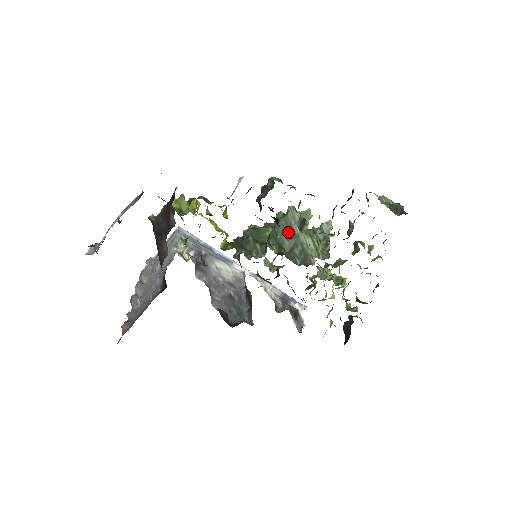
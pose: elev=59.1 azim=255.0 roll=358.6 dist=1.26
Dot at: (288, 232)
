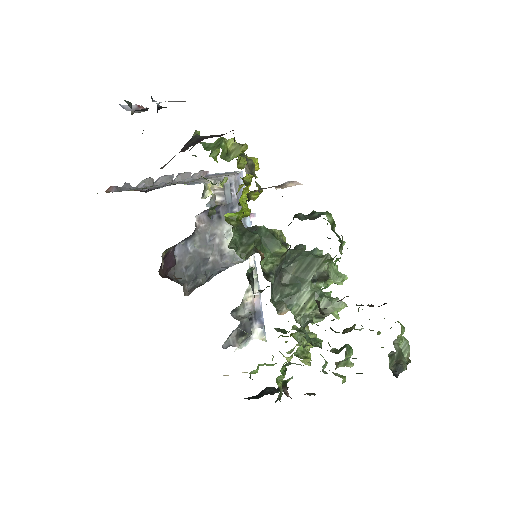
Dot at: (302, 270)
